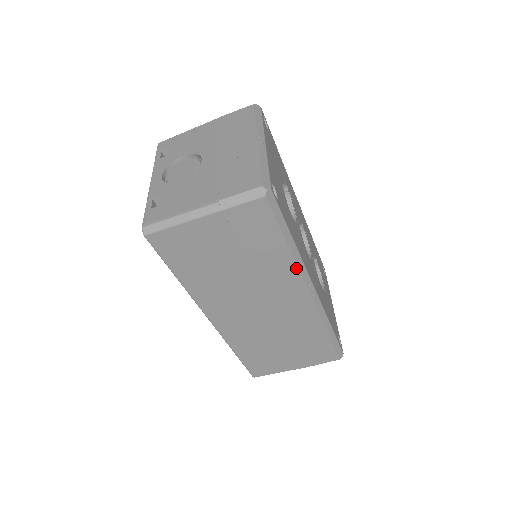
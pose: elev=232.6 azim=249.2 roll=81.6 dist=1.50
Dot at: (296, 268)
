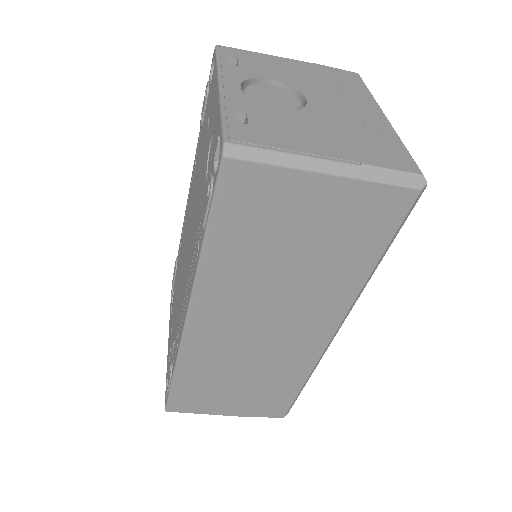
Dot at: (355, 297)
